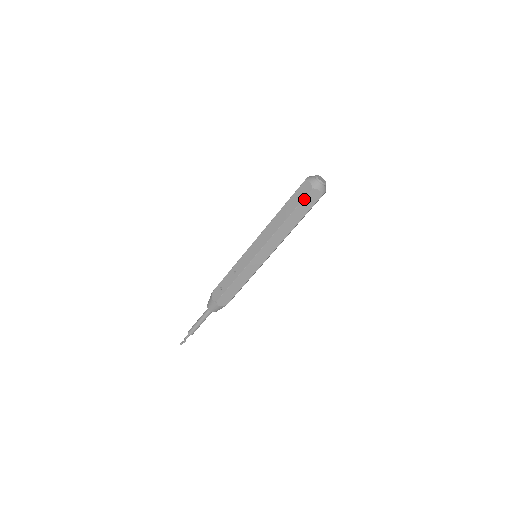
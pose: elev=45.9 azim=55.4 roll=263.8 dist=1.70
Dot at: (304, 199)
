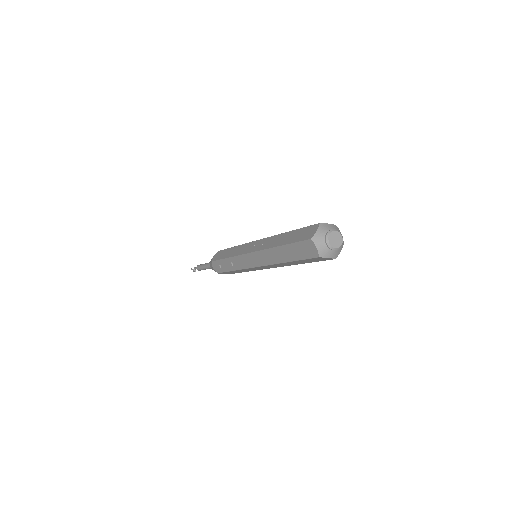
Dot at: (308, 259)
